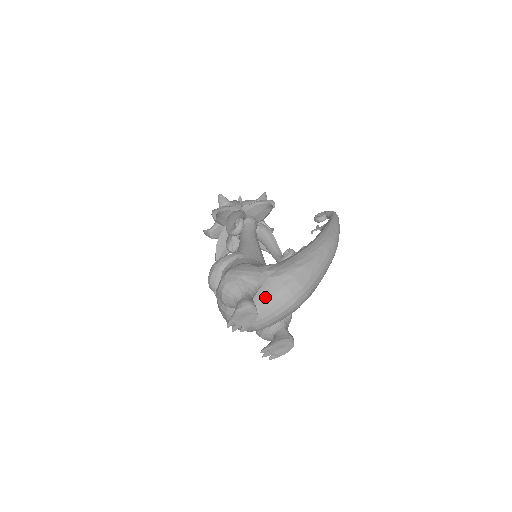
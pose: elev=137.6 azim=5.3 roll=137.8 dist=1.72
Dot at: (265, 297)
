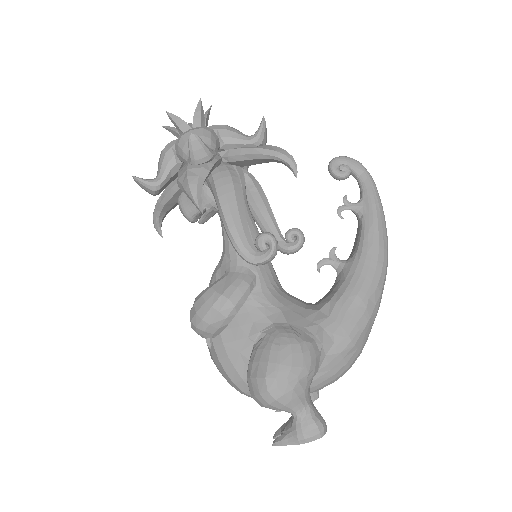
Dot at: (317, 381)
